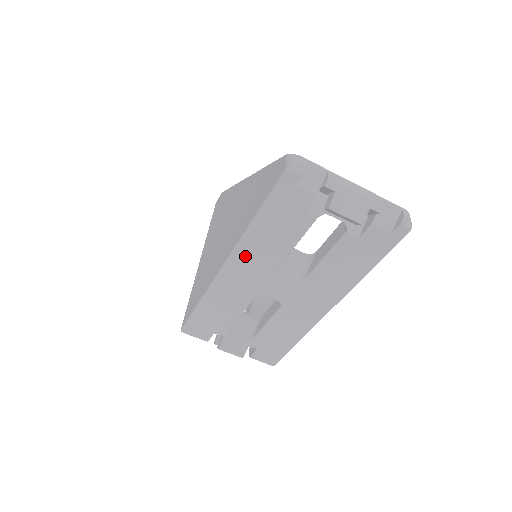
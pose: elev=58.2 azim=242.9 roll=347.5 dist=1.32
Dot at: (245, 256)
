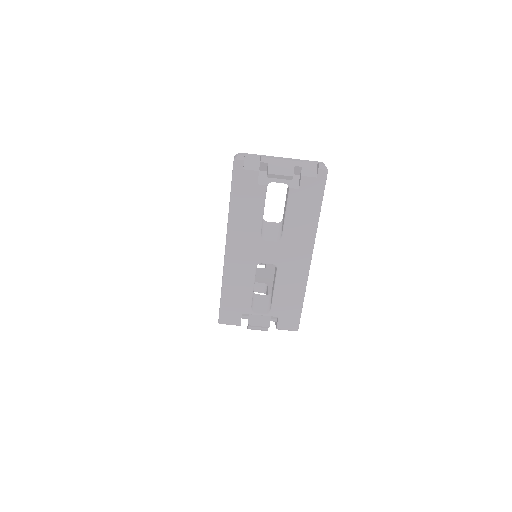
Dot at: (236, 235)
